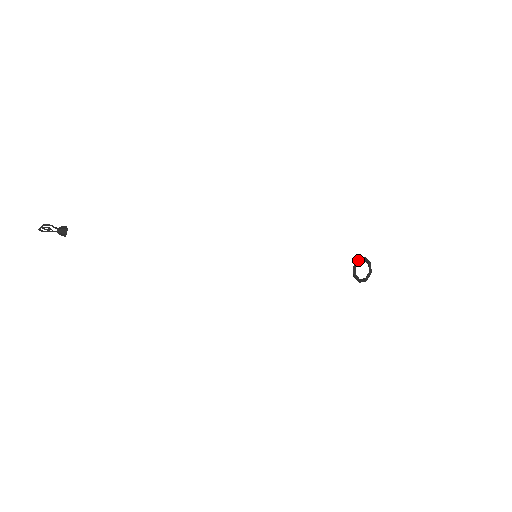
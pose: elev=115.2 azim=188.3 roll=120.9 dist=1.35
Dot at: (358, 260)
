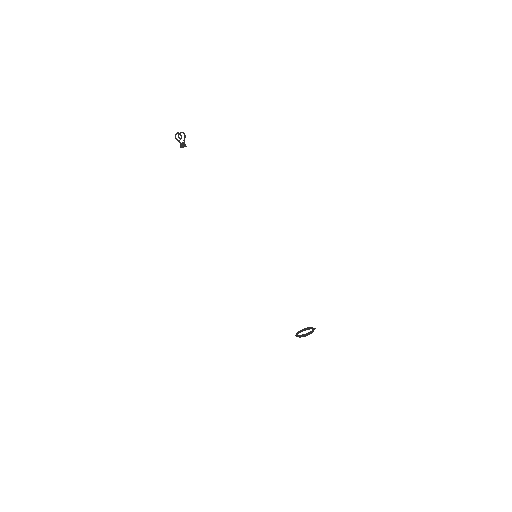
Dot at: (305, 328)
